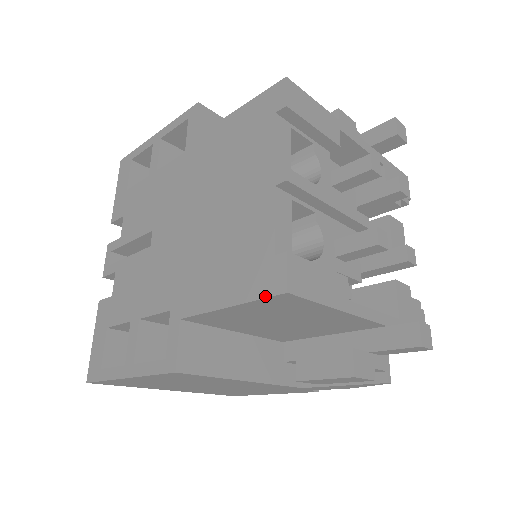
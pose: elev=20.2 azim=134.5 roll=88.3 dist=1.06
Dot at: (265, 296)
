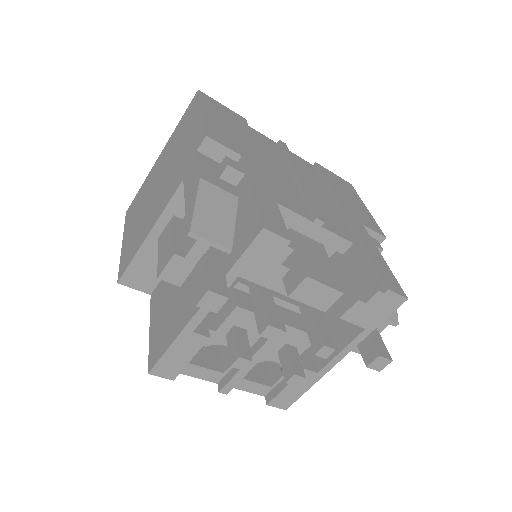
Dot at: occluded
